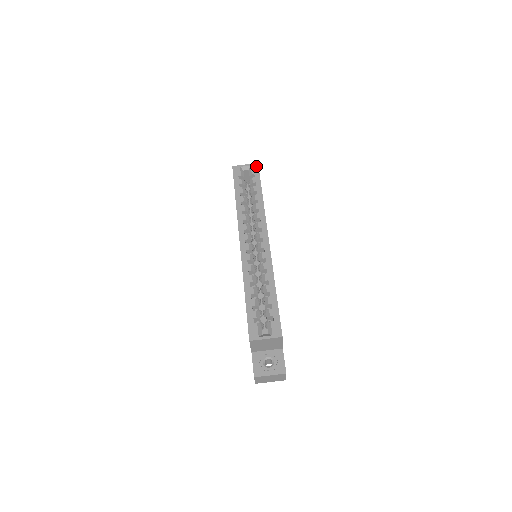
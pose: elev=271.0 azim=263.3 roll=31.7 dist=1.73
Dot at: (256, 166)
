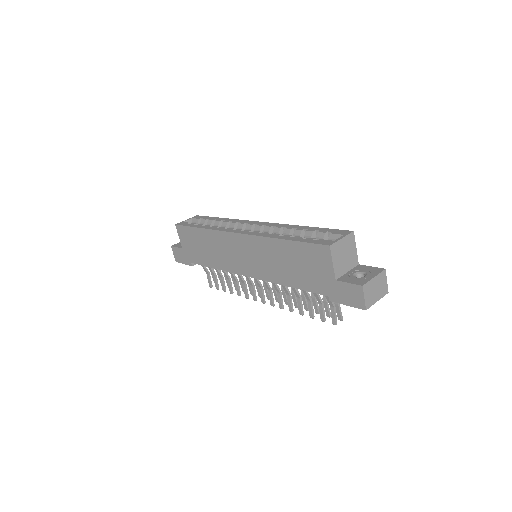
Dot at: (197, 216)
